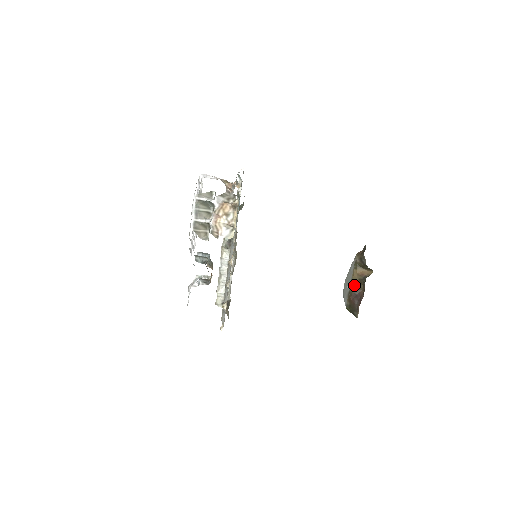
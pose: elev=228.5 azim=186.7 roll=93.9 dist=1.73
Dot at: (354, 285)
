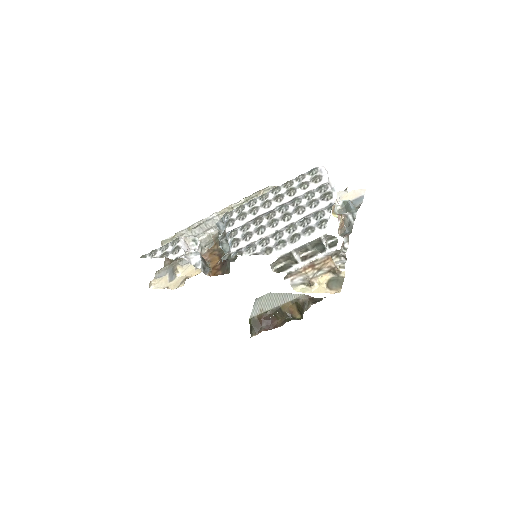
Dot at: (276, 312)
